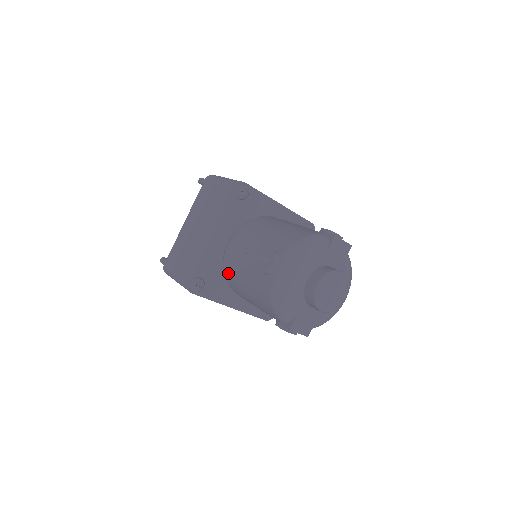
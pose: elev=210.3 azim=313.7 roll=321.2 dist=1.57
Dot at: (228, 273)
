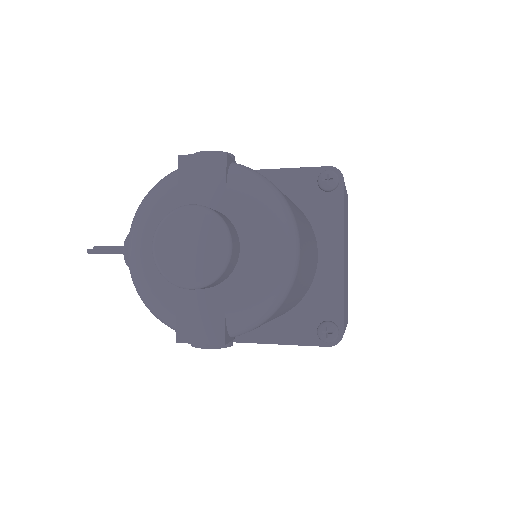
Dot at: occluded
